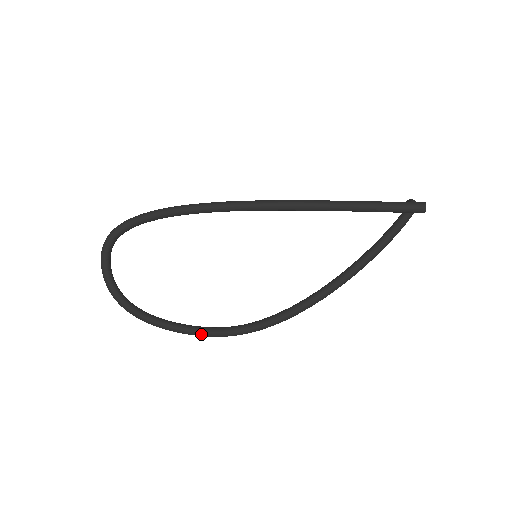
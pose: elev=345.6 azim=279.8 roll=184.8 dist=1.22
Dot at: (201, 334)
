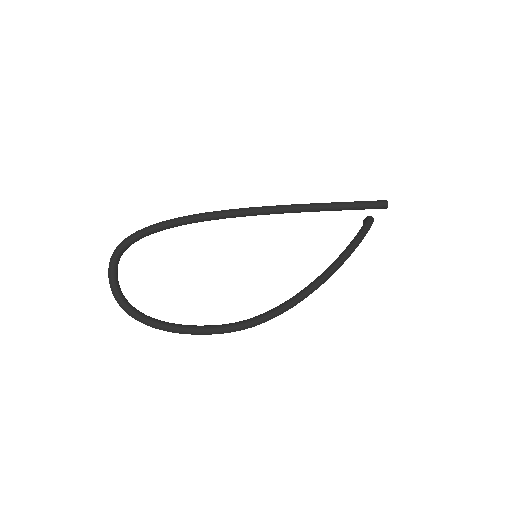
Dot at: (211, 331)
